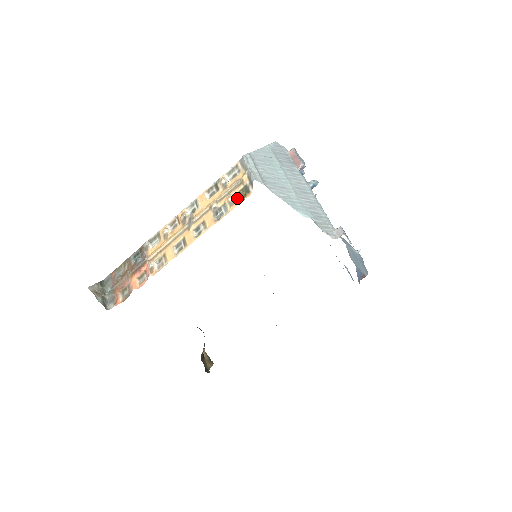
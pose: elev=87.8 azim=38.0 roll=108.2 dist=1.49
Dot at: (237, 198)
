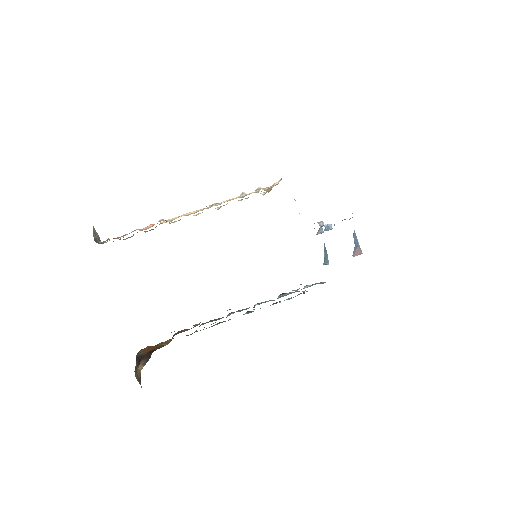
Dot at: (265, 189)
